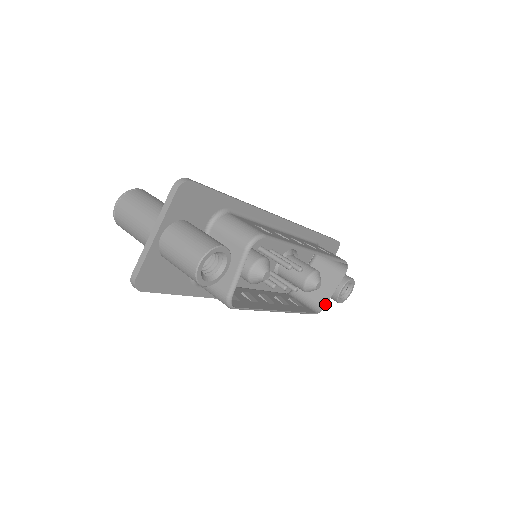
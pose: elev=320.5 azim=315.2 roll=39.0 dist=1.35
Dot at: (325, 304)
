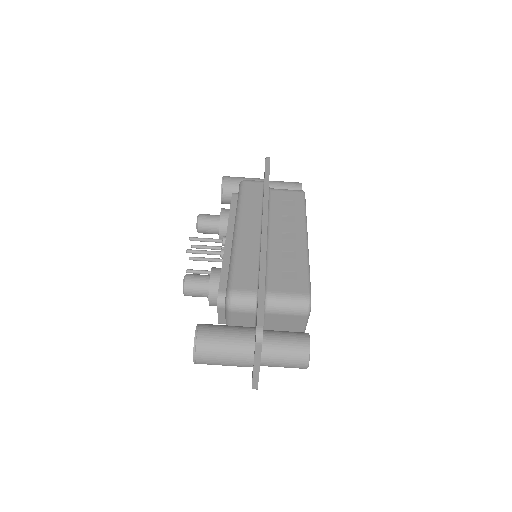
Dot at: occluded
